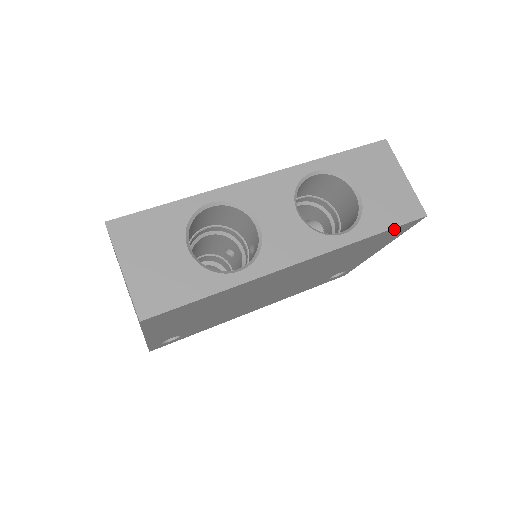
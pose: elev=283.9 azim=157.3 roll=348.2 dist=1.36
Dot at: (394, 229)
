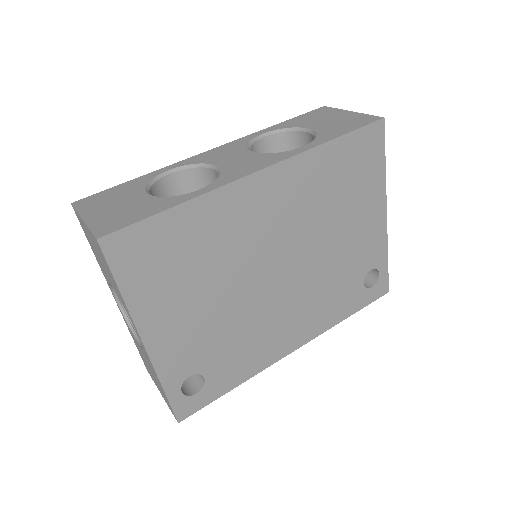
Dot at: (357, 137)
